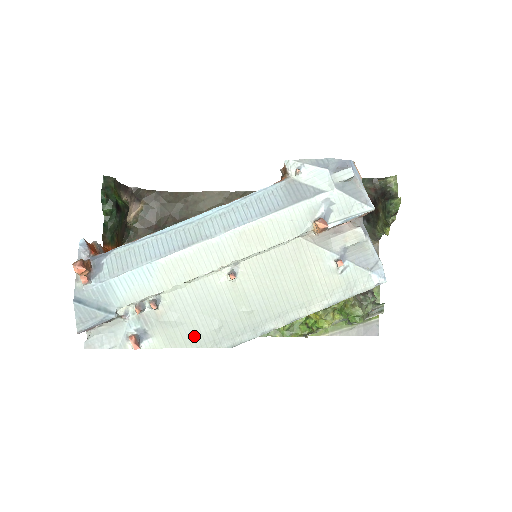
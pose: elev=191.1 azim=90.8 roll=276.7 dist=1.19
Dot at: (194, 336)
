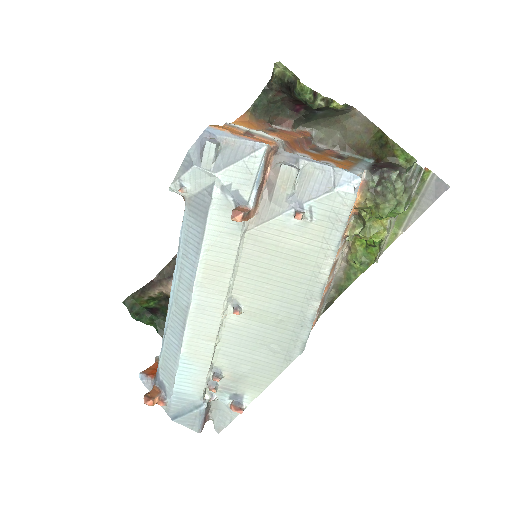
Dot at: (268, 369)
